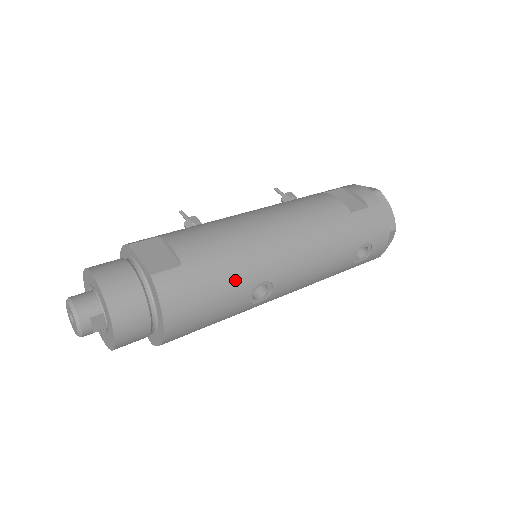
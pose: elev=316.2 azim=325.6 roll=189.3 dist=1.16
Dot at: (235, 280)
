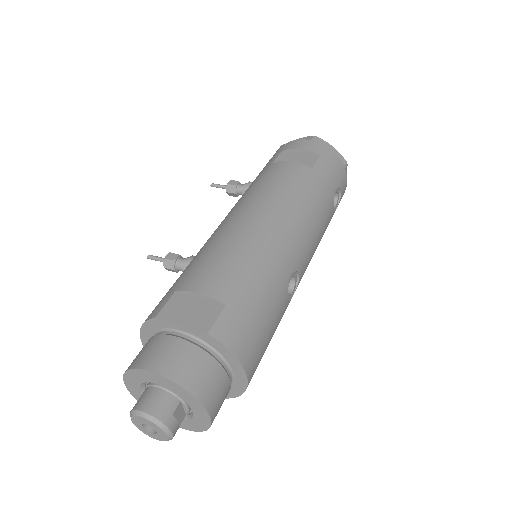
Dot at: (273, 288)
